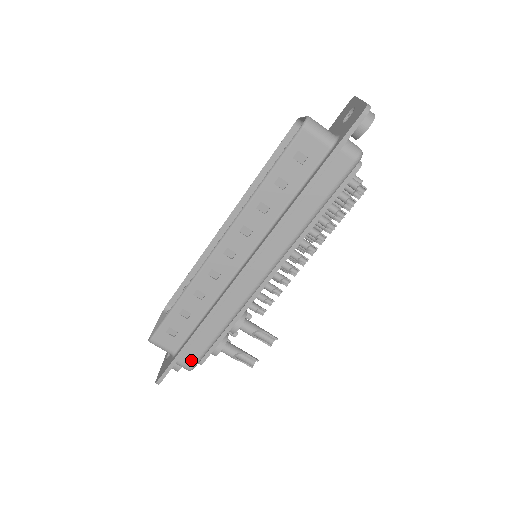
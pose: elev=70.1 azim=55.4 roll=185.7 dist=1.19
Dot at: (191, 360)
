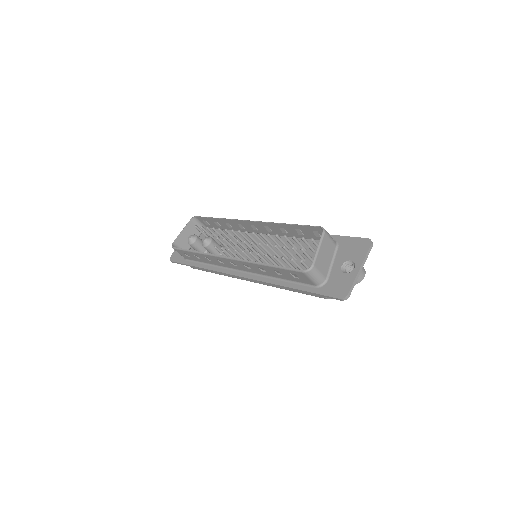
Dot at: occluded
